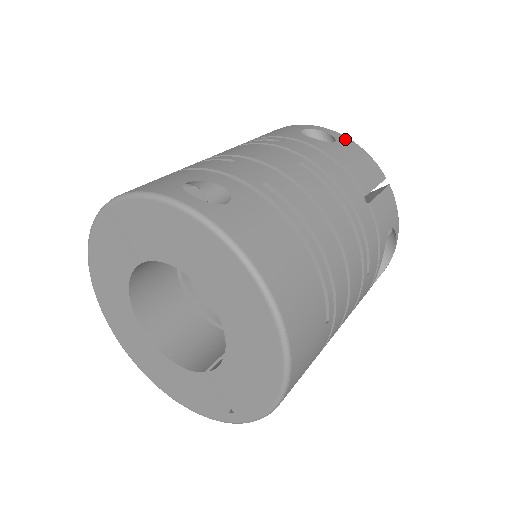
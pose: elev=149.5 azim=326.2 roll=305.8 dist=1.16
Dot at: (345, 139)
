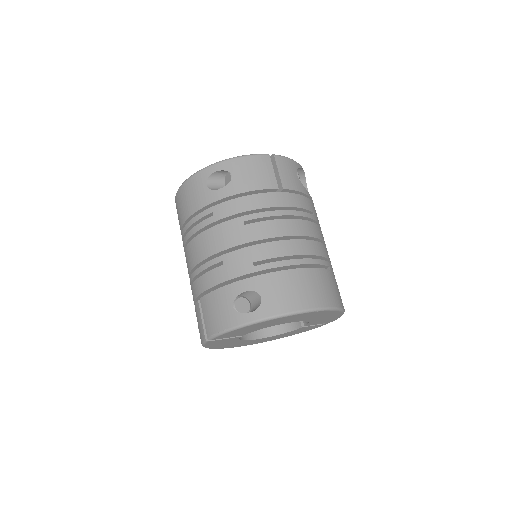
Dot at: (231, 163)
